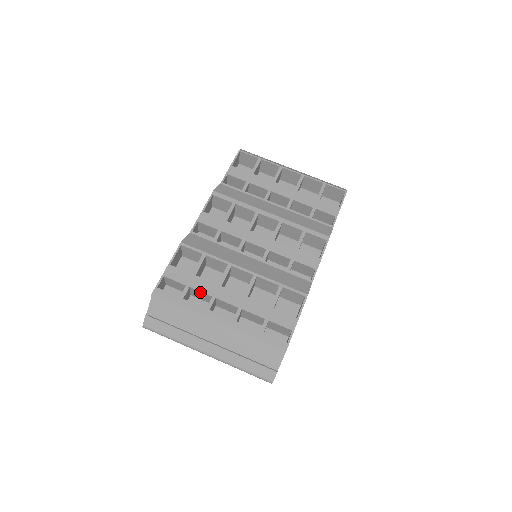
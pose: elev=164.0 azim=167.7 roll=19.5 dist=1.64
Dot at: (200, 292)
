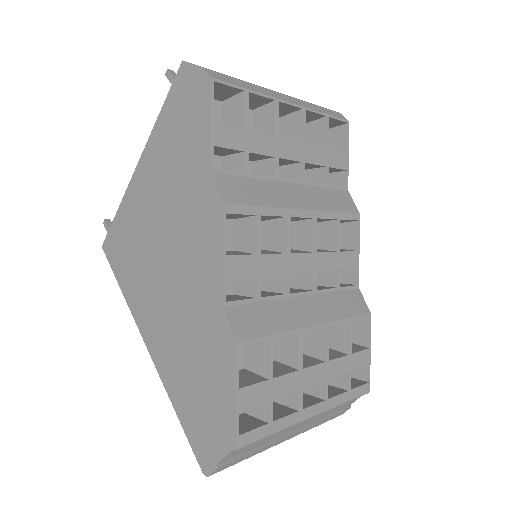
Dot at: (283, 395)
